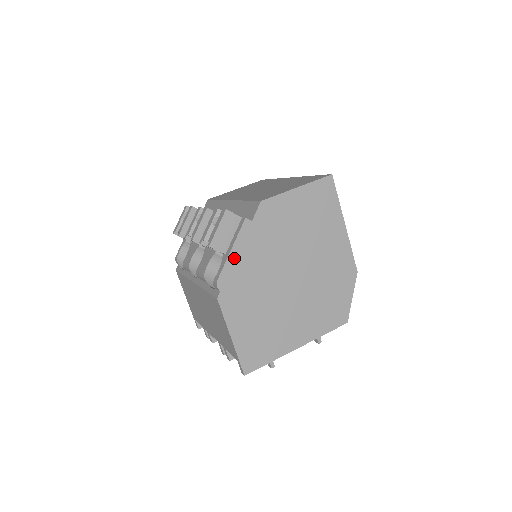
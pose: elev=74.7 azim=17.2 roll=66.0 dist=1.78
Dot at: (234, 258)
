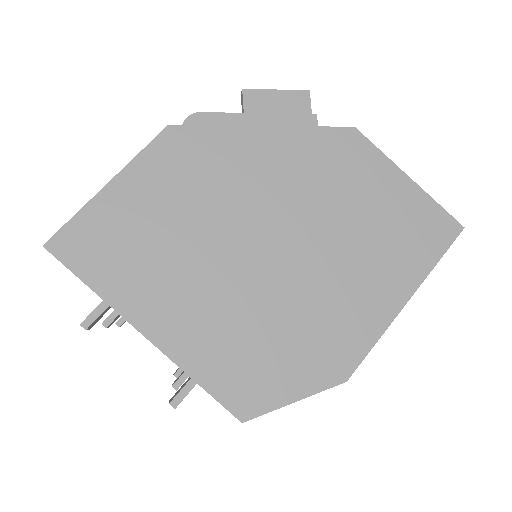
Dot at: (247, 124)
